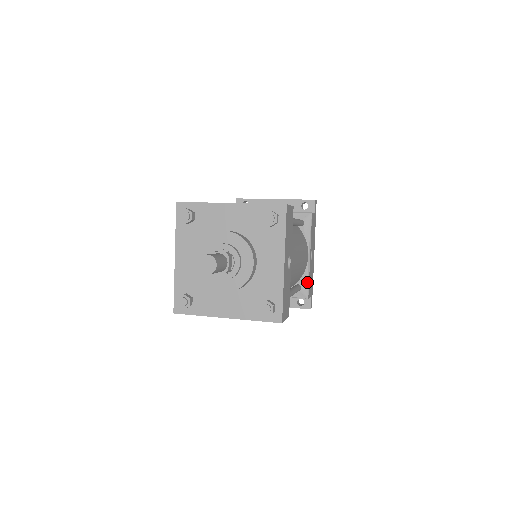
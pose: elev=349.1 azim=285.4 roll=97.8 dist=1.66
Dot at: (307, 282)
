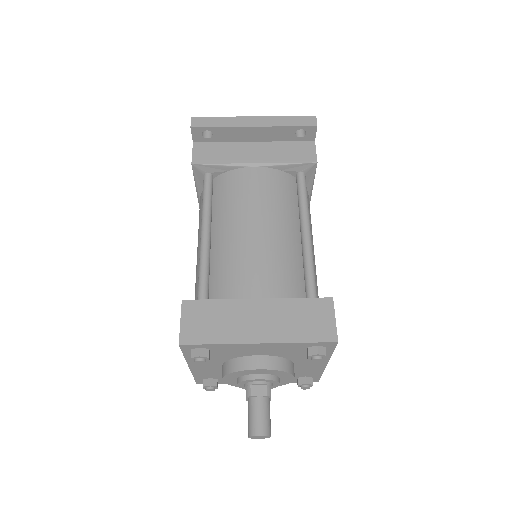
Dot at: occluded
